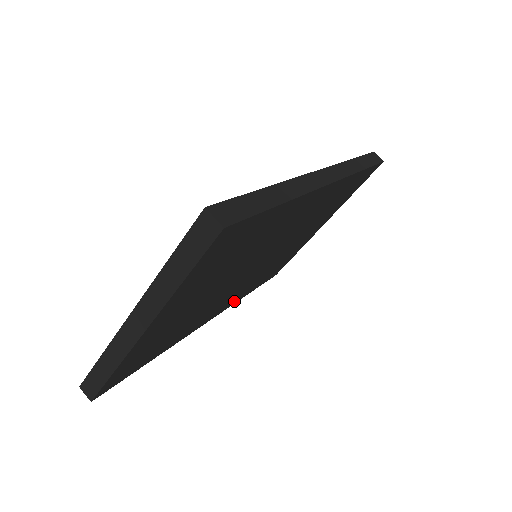
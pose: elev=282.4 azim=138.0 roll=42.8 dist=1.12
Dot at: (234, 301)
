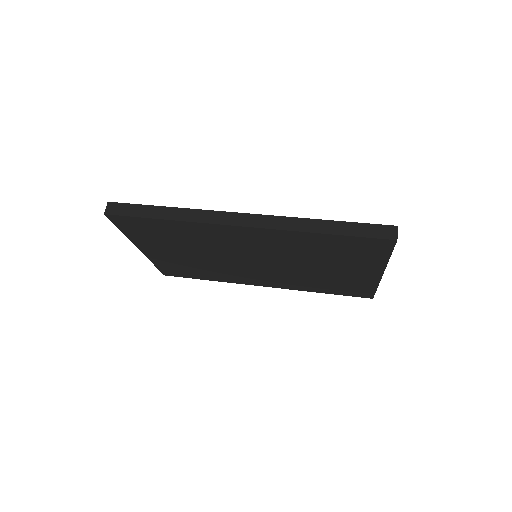
Dot at: (292, 287)
